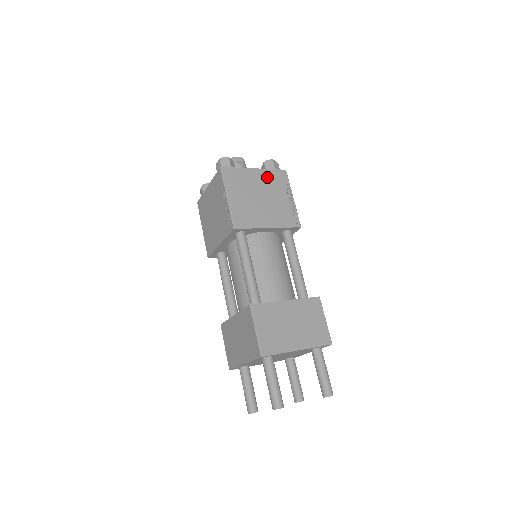
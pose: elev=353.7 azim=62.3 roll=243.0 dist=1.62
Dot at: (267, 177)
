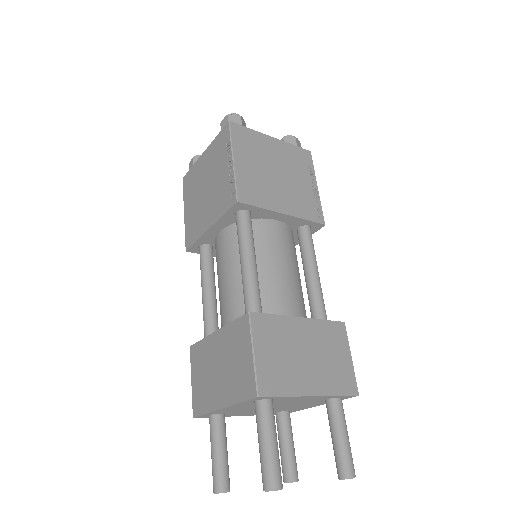
Dot at: (287, 152)
